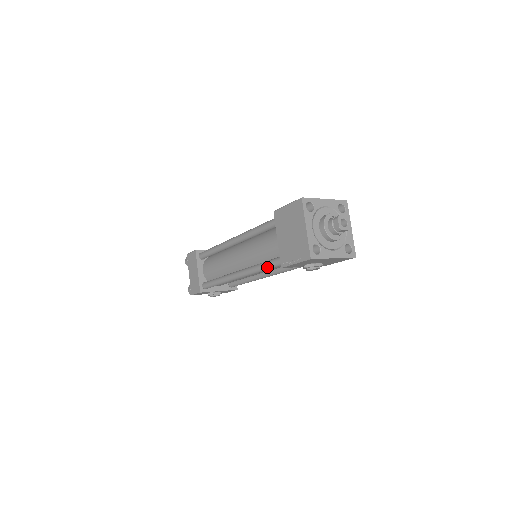
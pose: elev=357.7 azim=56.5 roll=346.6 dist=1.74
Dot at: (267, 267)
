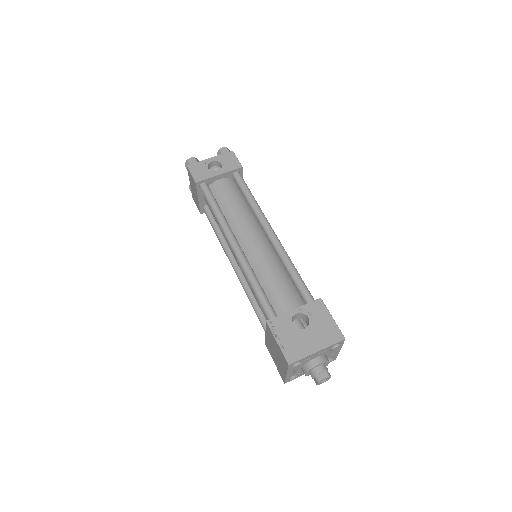
Dot at: occluded
